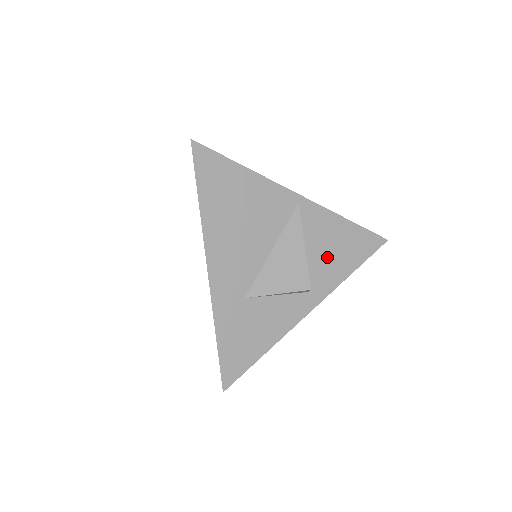
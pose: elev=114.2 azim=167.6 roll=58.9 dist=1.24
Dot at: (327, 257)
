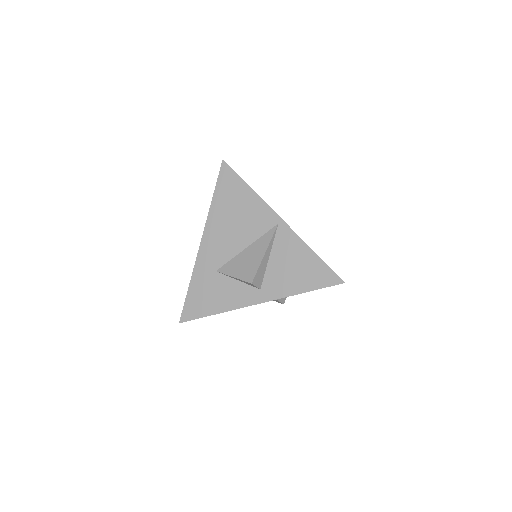
Dot at: (285, 272)
